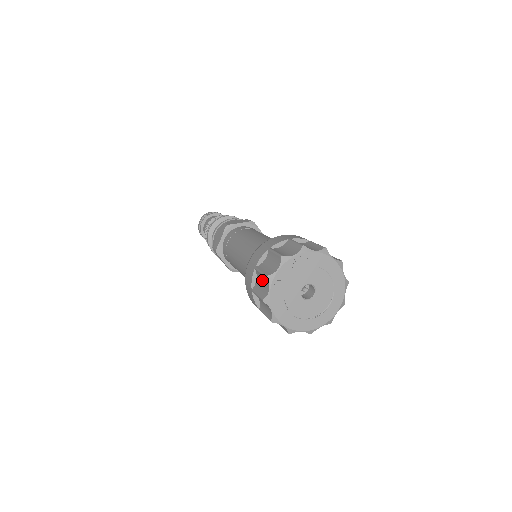
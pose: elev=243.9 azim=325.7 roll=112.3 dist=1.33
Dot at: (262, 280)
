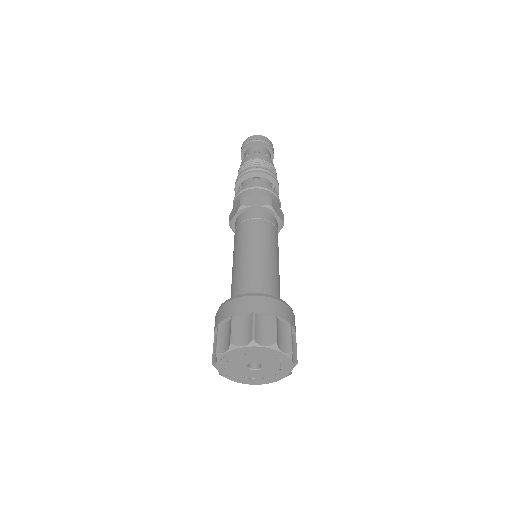
Dot at: occluded
